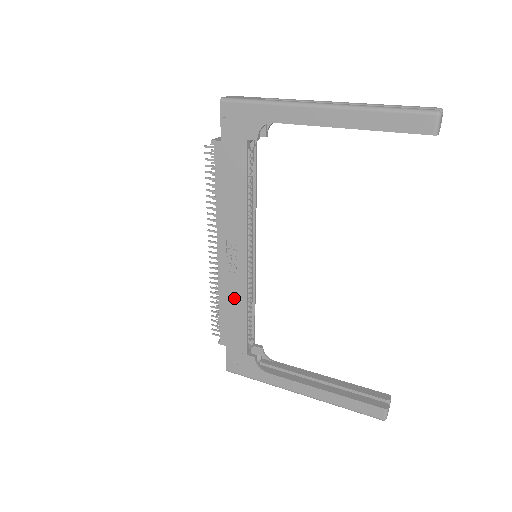
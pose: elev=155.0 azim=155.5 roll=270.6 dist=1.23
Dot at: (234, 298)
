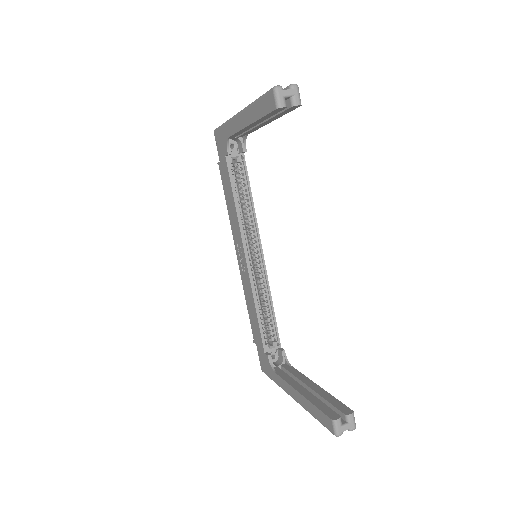
Dot at: (249, 296)
